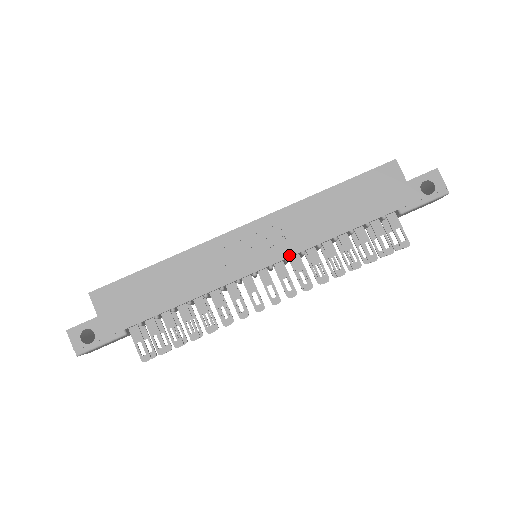
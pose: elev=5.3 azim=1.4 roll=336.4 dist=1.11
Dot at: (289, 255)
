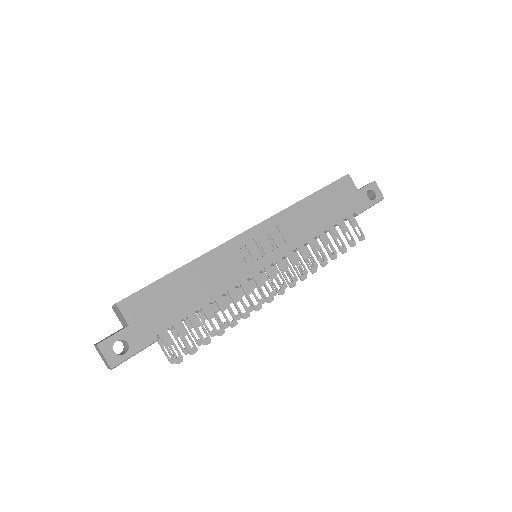
Dot at: (288, 251)
